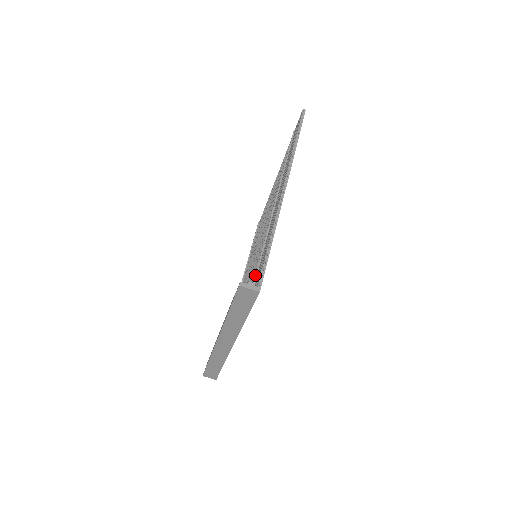
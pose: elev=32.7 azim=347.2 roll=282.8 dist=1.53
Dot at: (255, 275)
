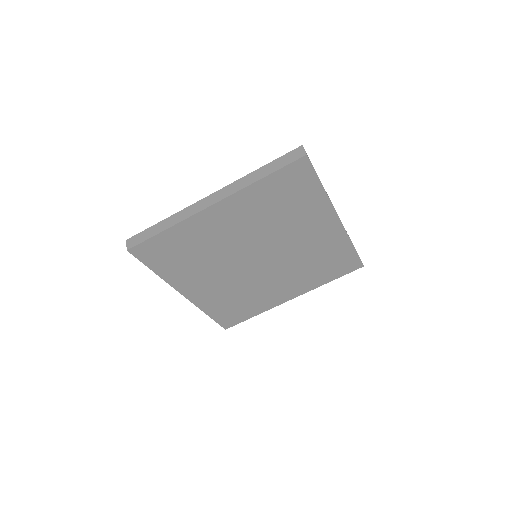
Dot at: (292, 184)
